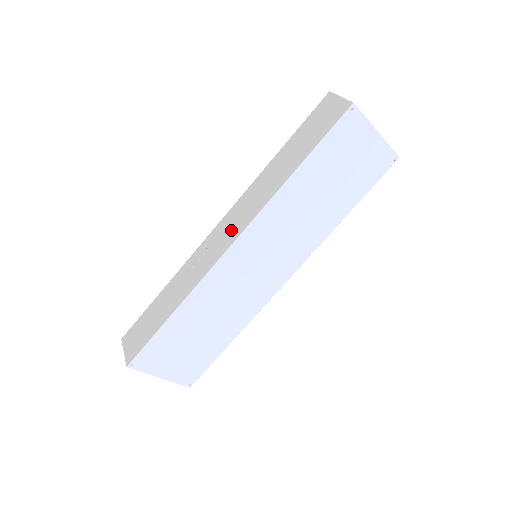
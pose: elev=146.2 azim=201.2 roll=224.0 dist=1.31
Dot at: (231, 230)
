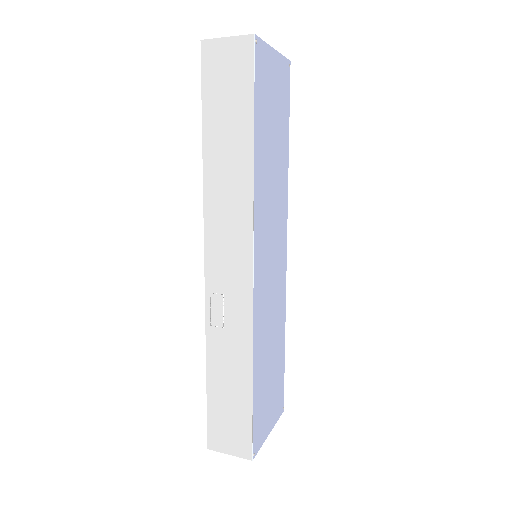
Dot at: (234, 256)
